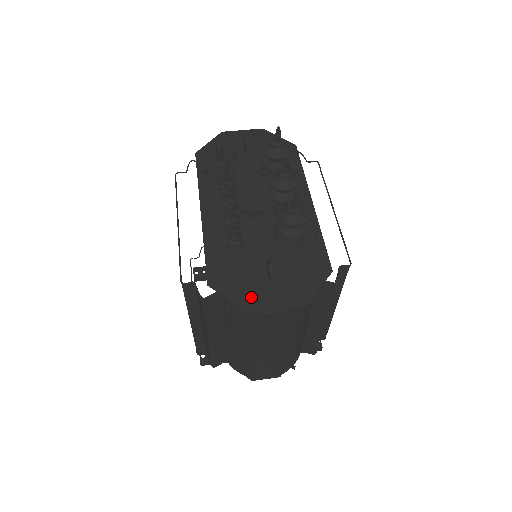
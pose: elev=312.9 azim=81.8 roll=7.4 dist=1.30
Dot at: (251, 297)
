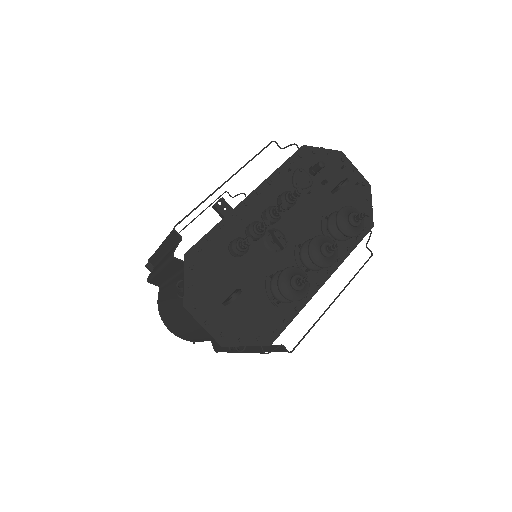
Dot at: (199, 298)
